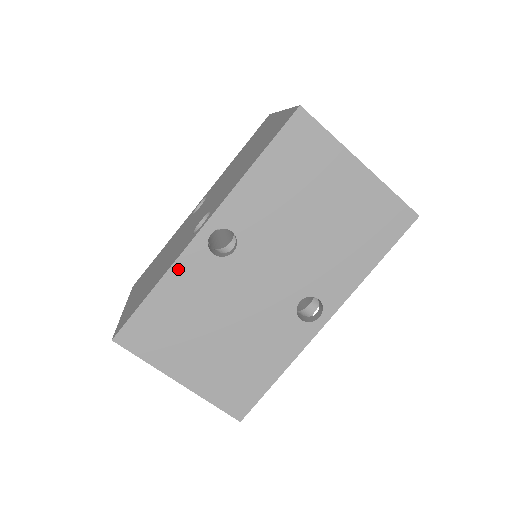
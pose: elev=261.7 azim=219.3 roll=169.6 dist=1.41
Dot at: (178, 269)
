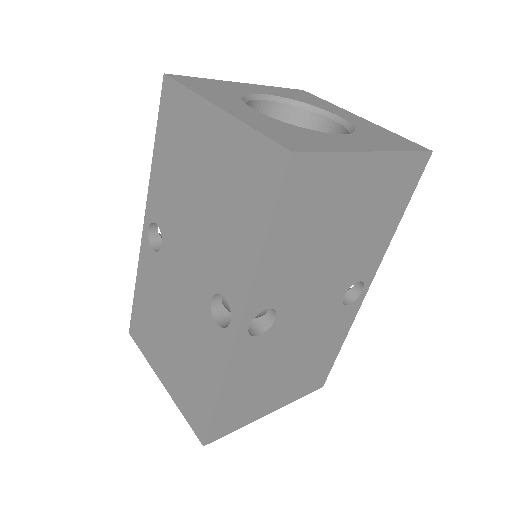
Dot at: (232, 370)
